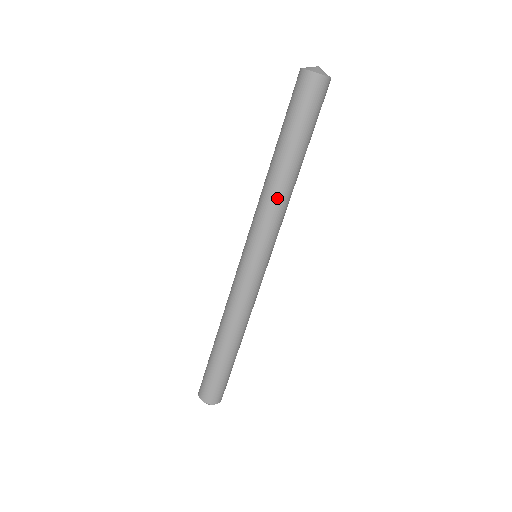
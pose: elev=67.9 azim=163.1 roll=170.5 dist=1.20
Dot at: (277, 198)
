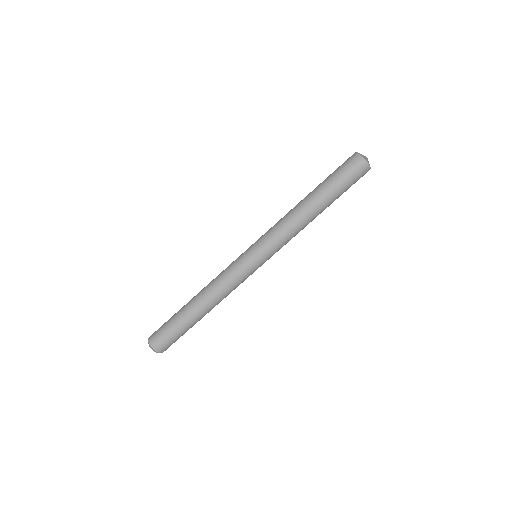
Dot at: (298, 225)
